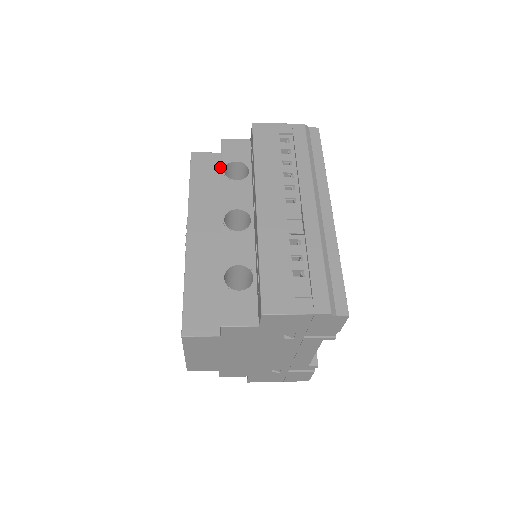
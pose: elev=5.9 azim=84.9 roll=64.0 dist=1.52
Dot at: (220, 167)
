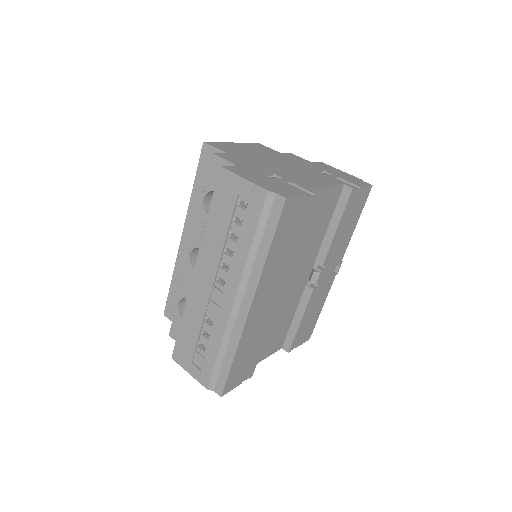
Dot at: occluded
